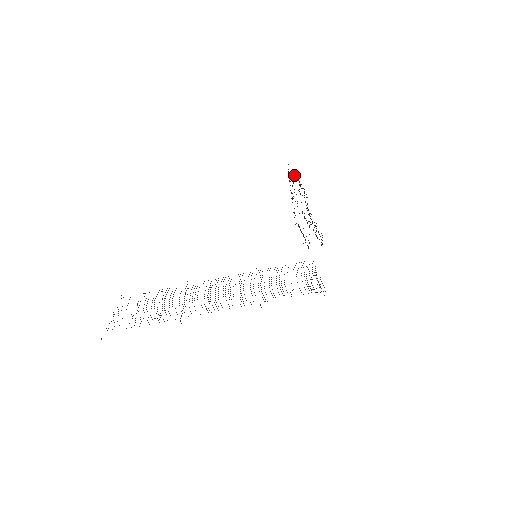
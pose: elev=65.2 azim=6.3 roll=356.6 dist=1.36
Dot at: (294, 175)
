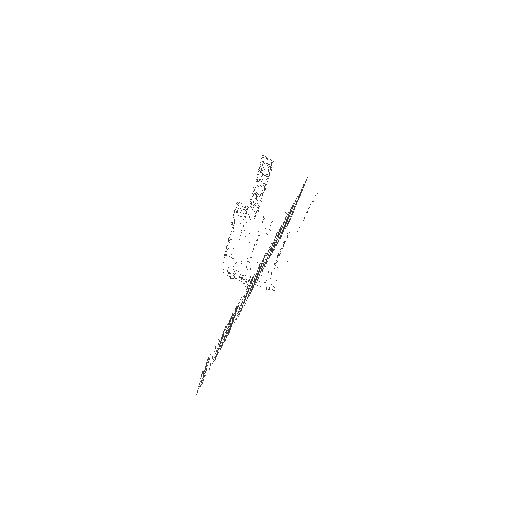
Dot at: occluded
